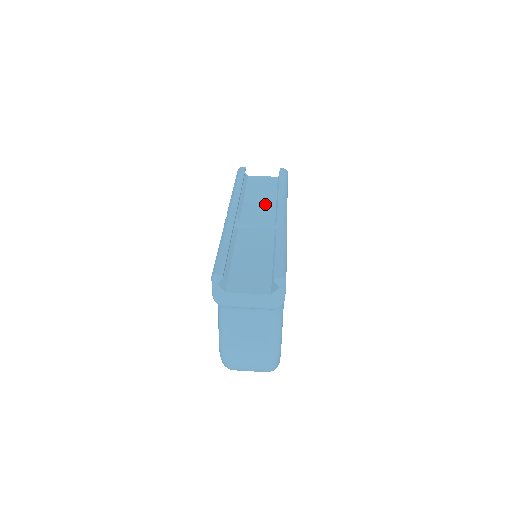
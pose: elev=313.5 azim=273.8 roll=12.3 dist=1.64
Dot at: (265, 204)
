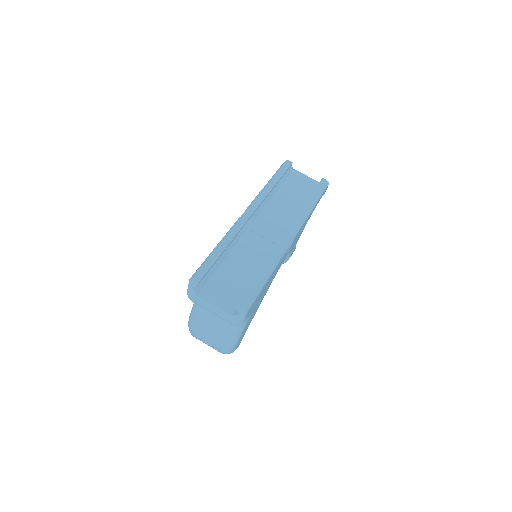
Dot at: (288, 211)
